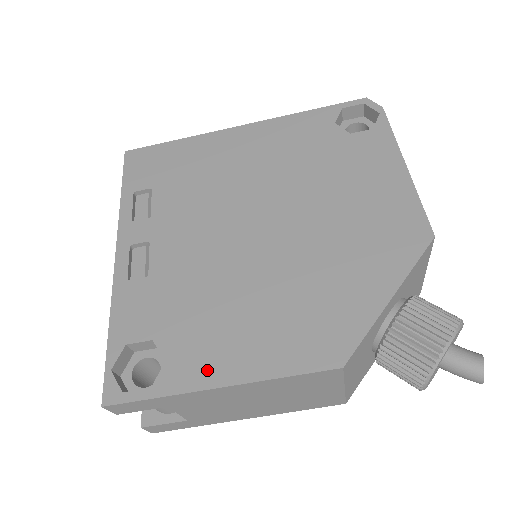
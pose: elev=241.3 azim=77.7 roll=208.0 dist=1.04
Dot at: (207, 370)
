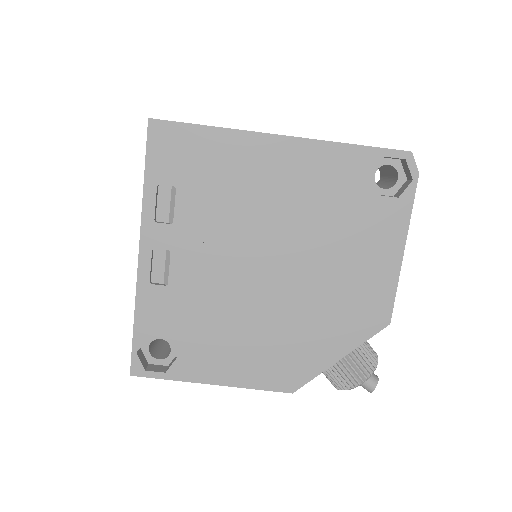
Dot at: (206, 372)
